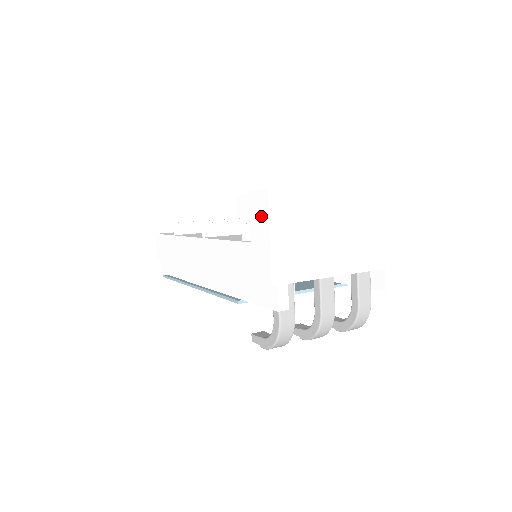
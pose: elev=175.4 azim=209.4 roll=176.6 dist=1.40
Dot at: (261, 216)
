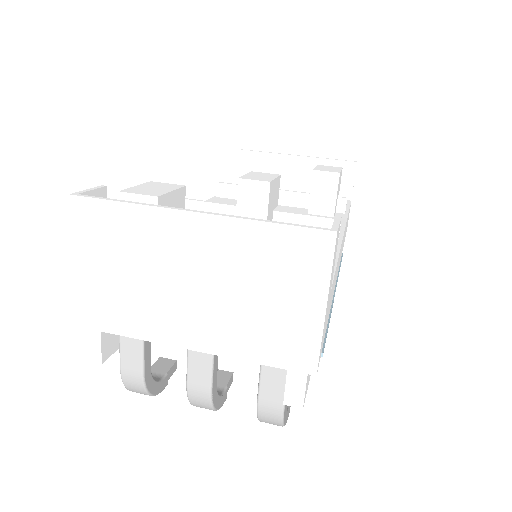
Dot at: occluded
